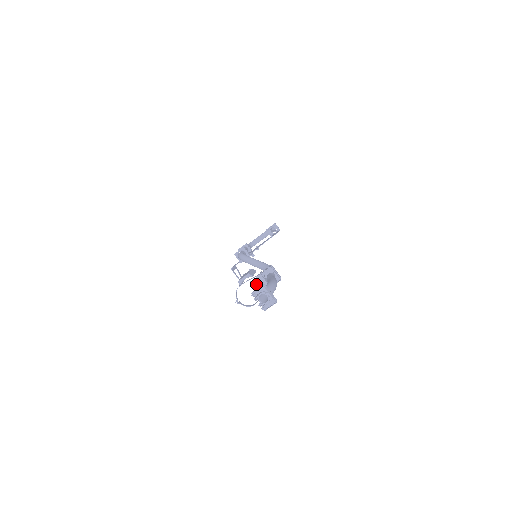
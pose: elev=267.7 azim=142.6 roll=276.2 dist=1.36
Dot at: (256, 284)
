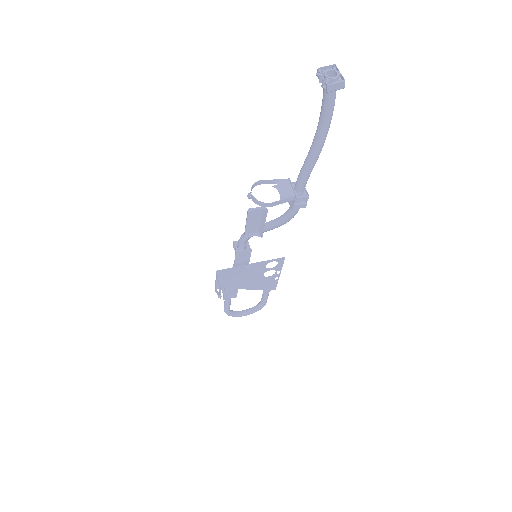
Dot at: (280, 185)
